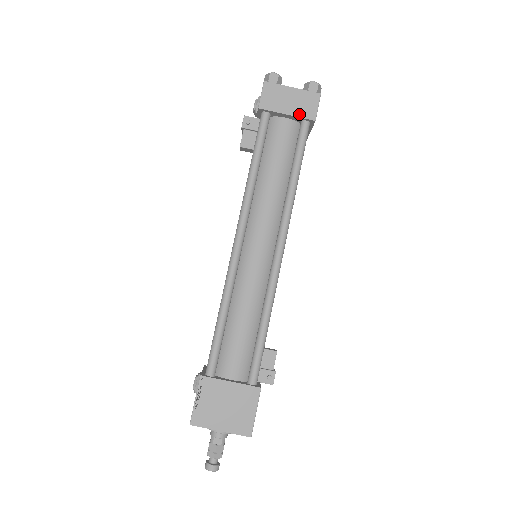
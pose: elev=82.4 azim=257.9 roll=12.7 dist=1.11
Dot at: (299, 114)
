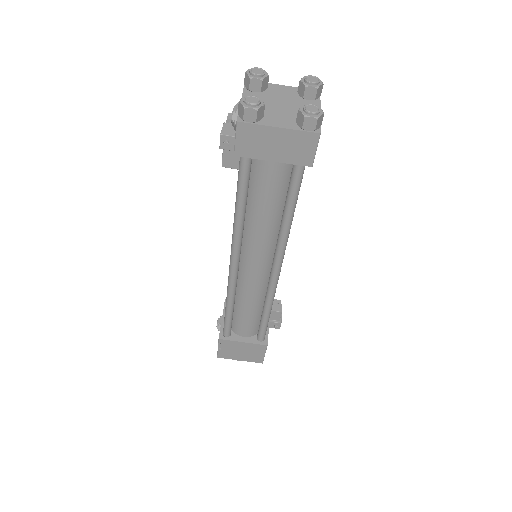
Dot at: (290, 160)
